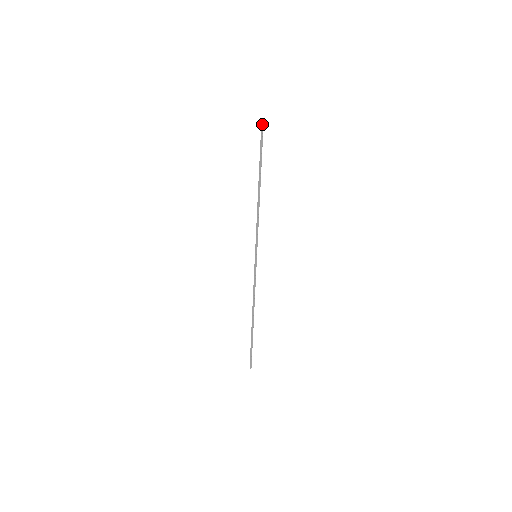
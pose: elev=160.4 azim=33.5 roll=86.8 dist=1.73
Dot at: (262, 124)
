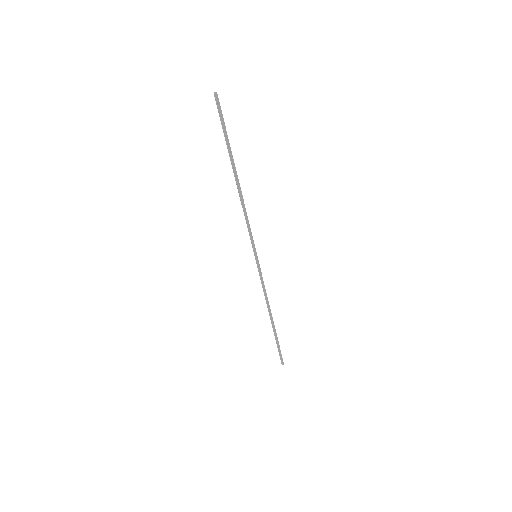
Dot at: (216, 95)
